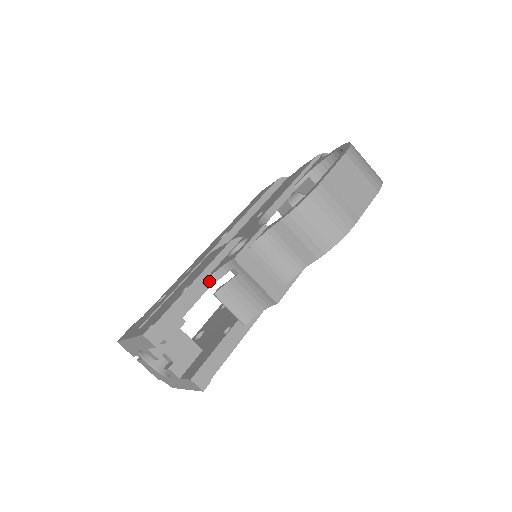
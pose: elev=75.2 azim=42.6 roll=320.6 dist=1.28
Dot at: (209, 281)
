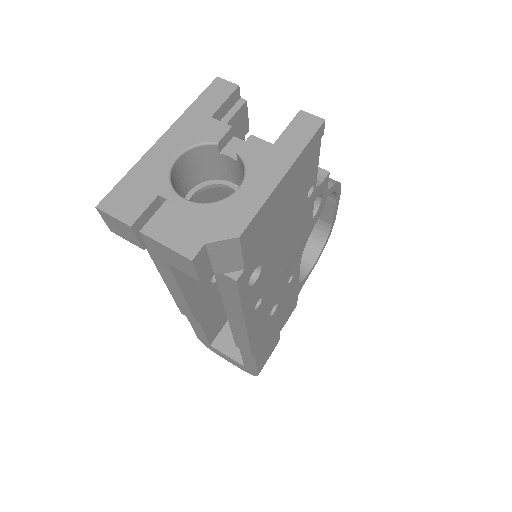
Dot at: occluded
